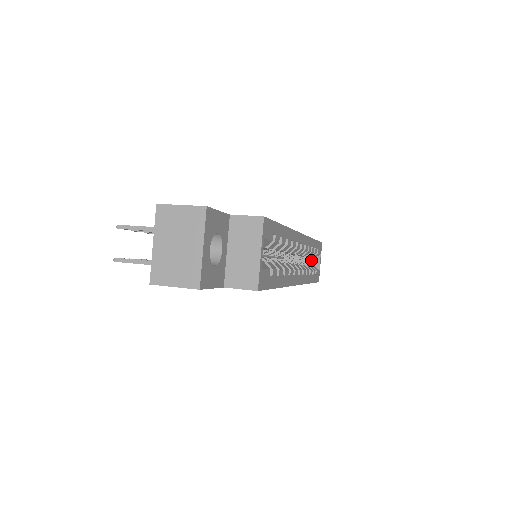
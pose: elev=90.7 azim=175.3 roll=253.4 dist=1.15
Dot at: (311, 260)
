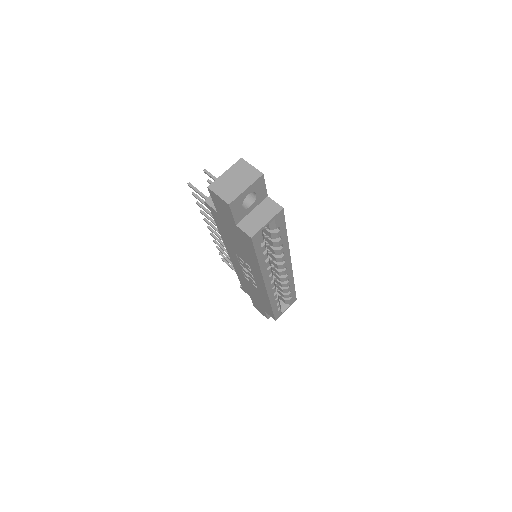
Dot at: (282, 303)
